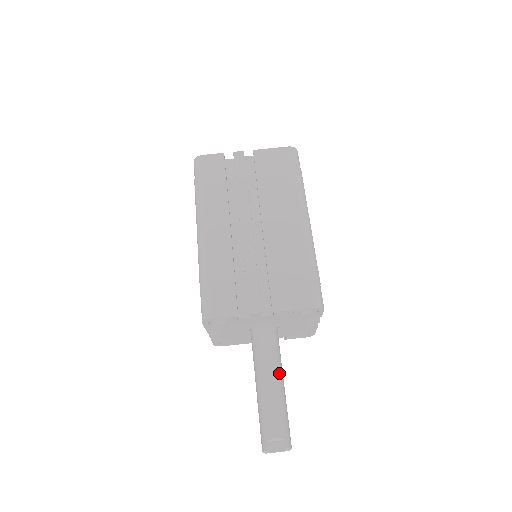
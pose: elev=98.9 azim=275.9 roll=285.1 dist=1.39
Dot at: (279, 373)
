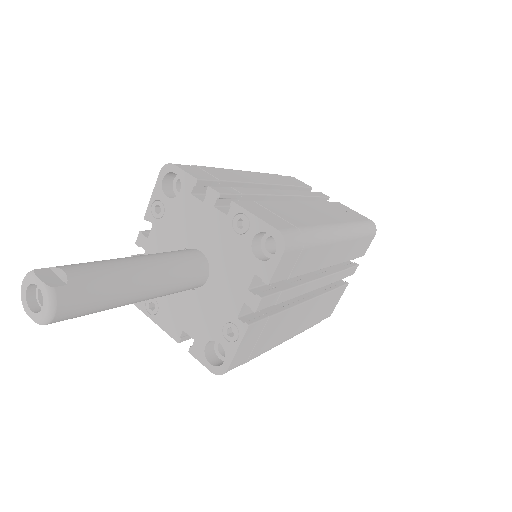
Dot at: (158, 273)
